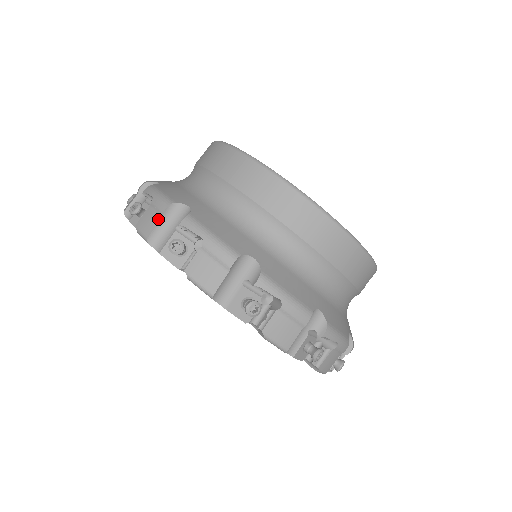
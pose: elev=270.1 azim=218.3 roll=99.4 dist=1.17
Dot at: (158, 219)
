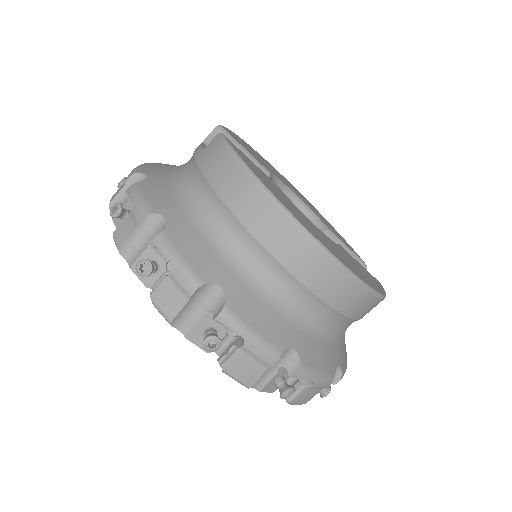
Dot at: (184, 301)
